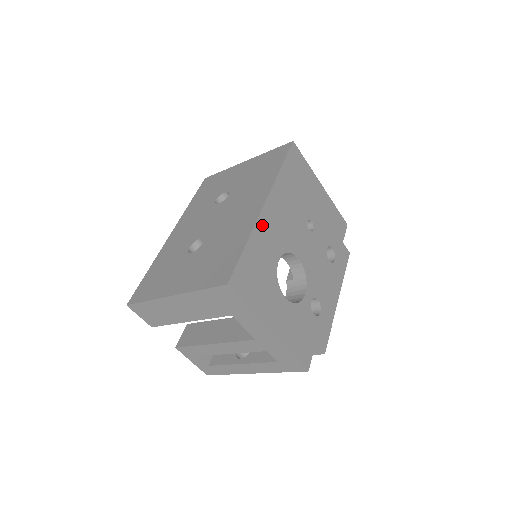
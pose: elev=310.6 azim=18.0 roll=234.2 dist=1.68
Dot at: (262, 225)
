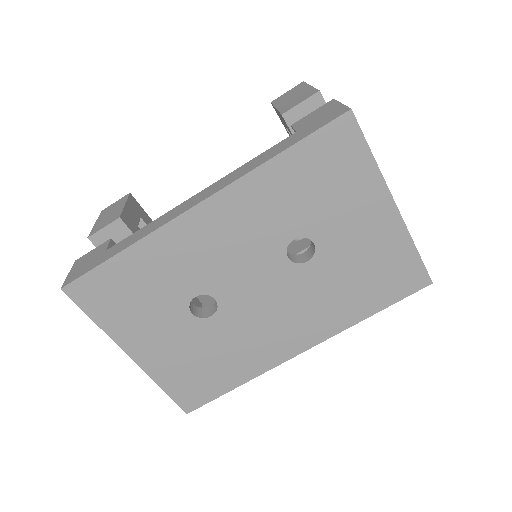
Dot at: occluded
